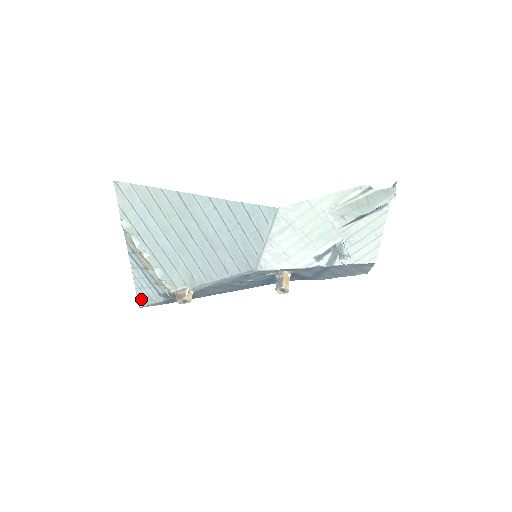
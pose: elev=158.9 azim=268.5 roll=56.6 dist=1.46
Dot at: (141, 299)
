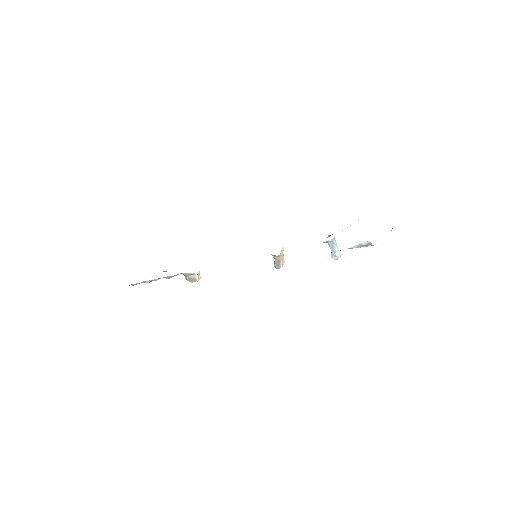
Dot at: occluded
